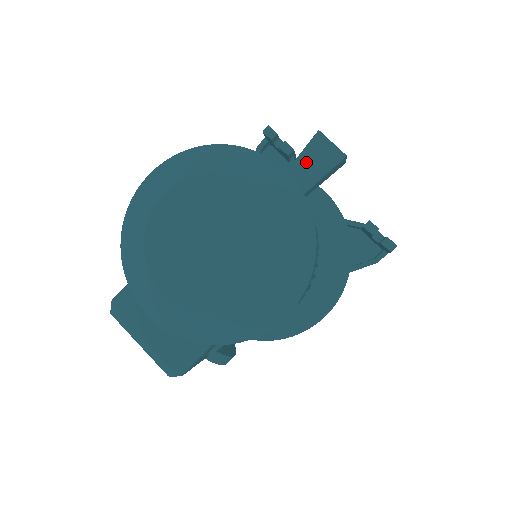
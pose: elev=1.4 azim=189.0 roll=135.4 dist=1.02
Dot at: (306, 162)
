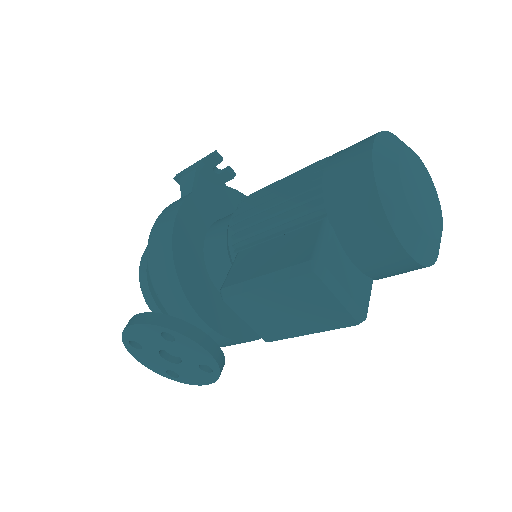
Dot at: occluded
